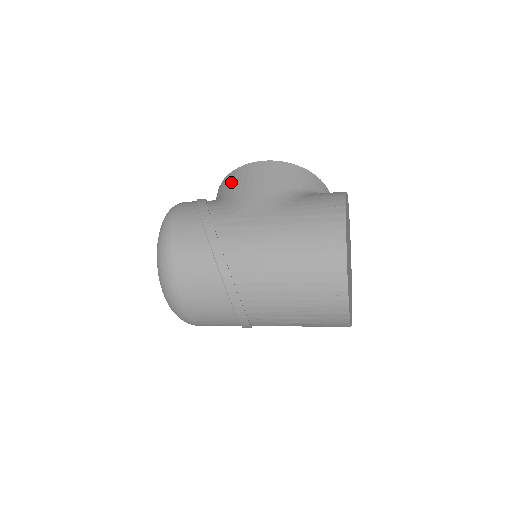
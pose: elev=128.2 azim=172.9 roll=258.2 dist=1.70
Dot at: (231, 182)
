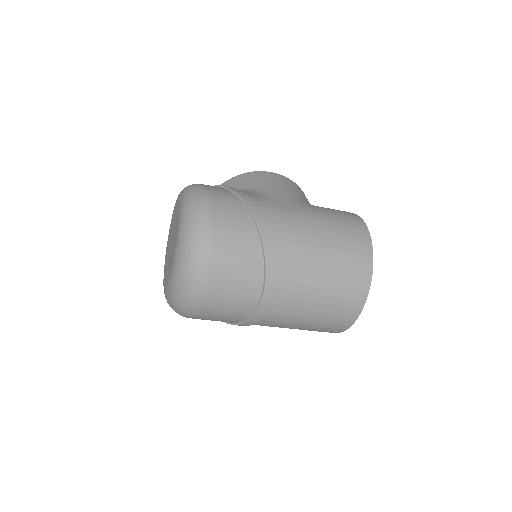
Dot at: (244, 181)
